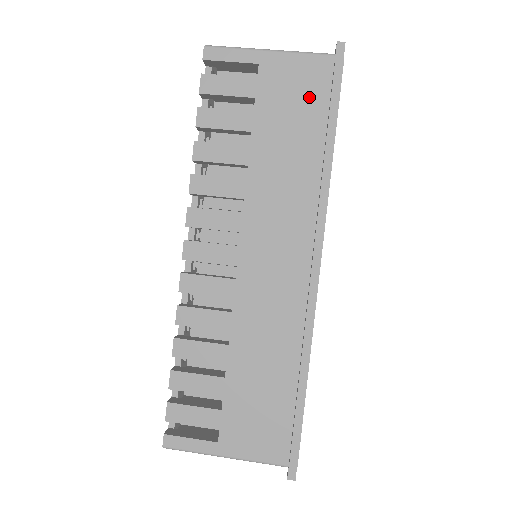
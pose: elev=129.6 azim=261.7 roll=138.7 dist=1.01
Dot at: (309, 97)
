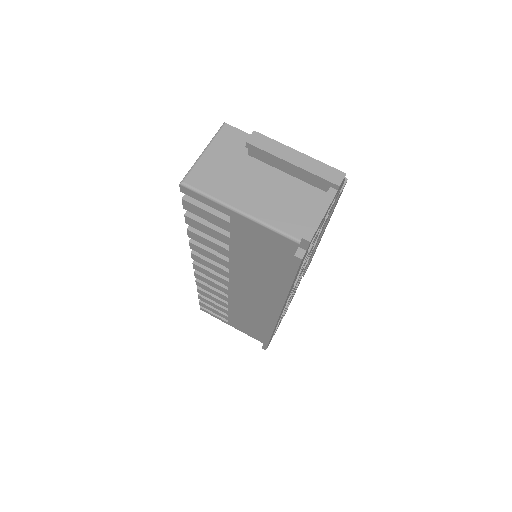
Dot at: (275, 253)
